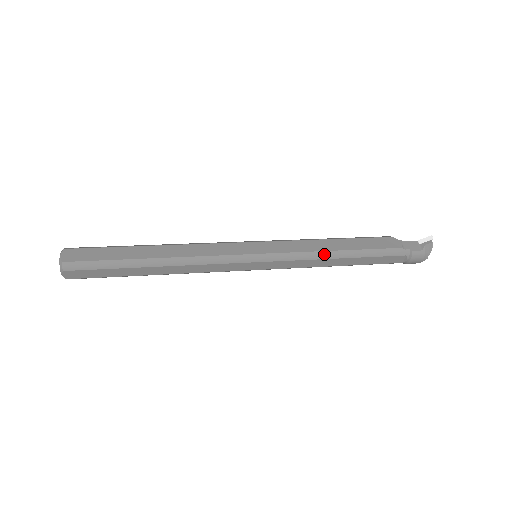
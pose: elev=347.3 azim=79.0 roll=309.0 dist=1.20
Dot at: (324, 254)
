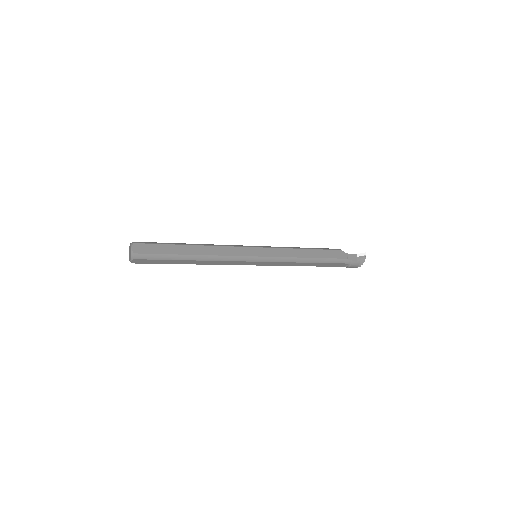
Dot at: (300, 259)
